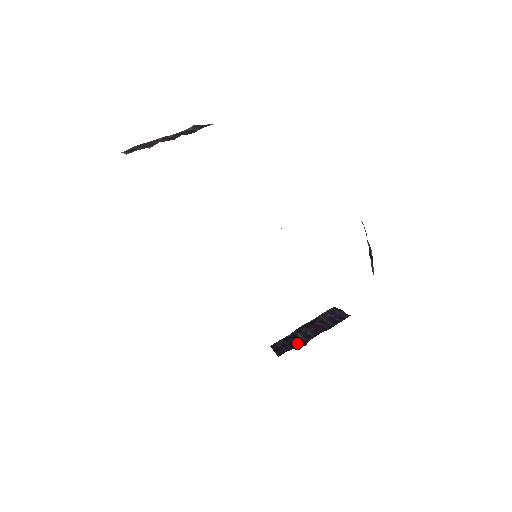
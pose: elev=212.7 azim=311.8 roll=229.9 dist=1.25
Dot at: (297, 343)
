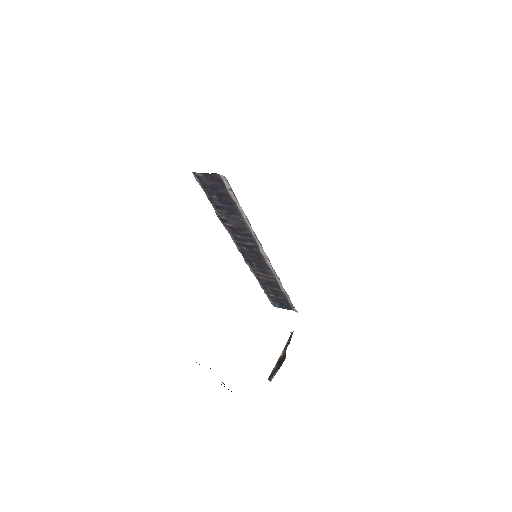
Dot at: occluded
